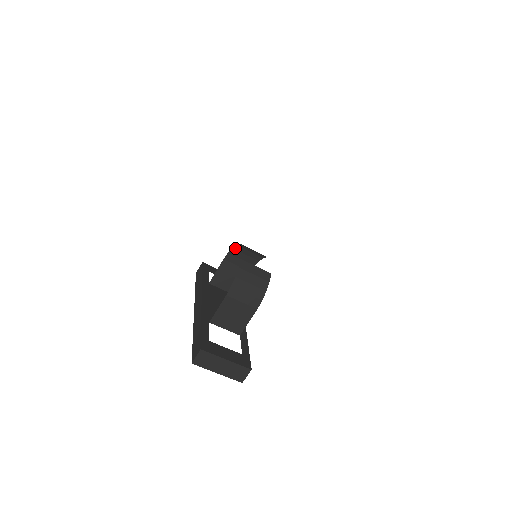
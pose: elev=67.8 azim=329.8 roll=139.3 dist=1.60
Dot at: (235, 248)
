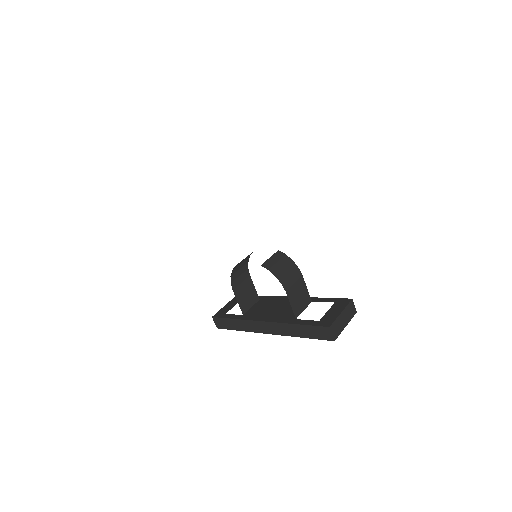
Dot at: (232, 274)
